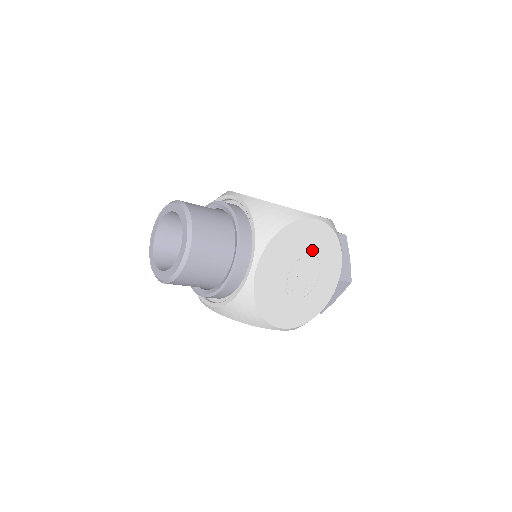
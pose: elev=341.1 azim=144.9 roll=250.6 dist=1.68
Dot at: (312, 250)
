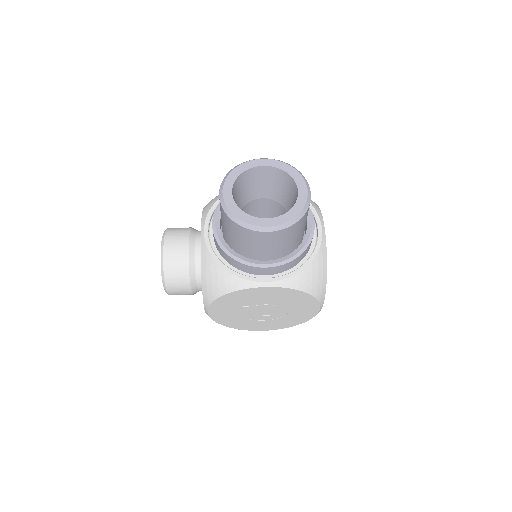
Dot at: occluded
